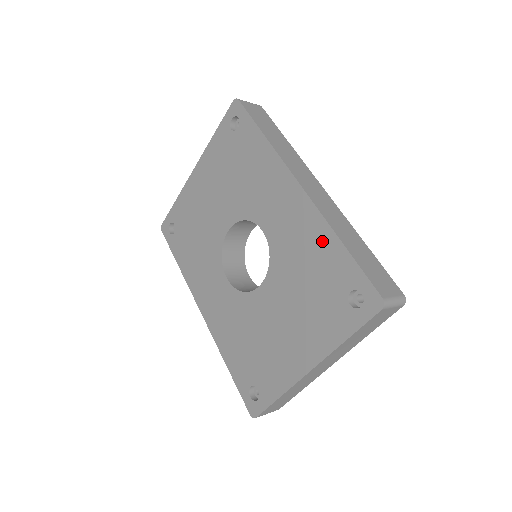
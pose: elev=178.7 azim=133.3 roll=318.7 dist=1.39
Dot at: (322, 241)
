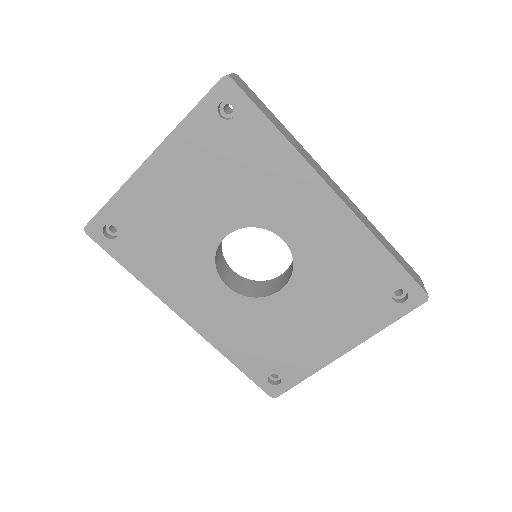
Dot at: (365, 250)
